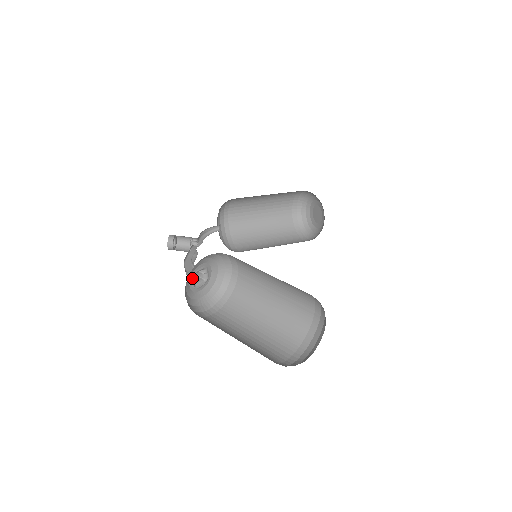
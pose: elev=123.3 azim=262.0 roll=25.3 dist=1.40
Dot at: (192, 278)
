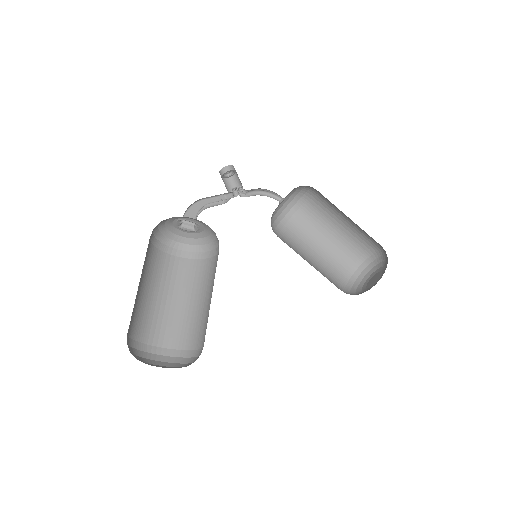
Dot at: (178, 220)
